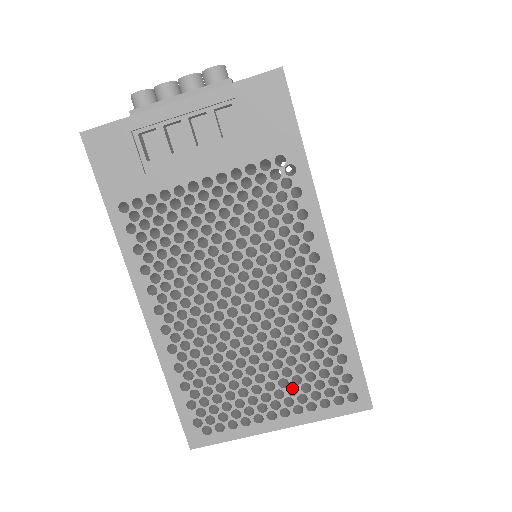
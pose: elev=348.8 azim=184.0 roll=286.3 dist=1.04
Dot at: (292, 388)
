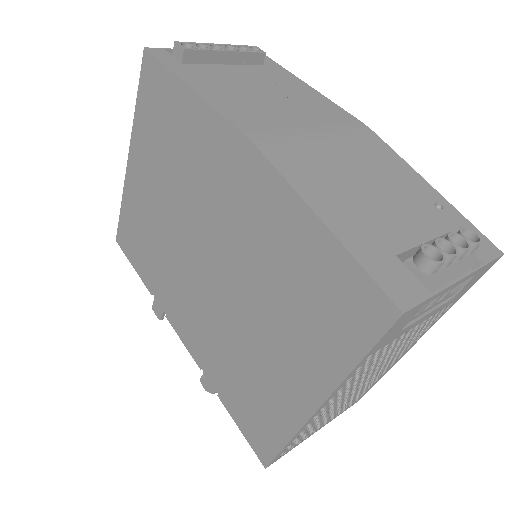
Dot at: occluded
